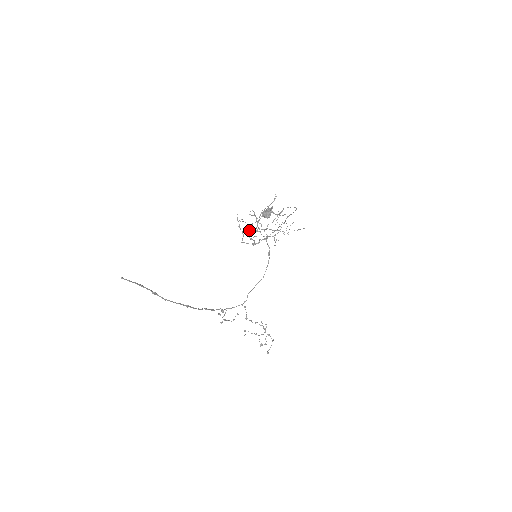
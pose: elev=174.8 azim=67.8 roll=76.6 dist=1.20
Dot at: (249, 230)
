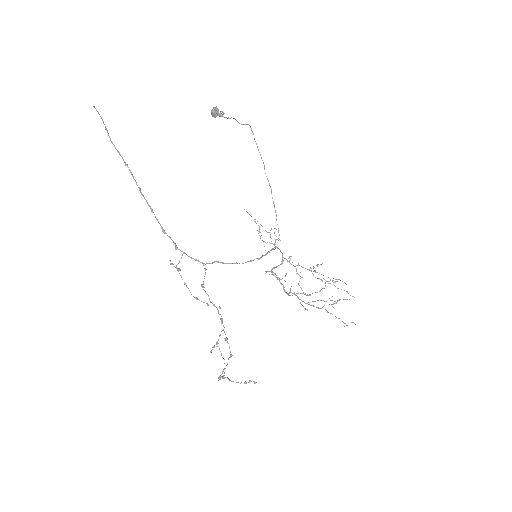
Dot at: occluded
